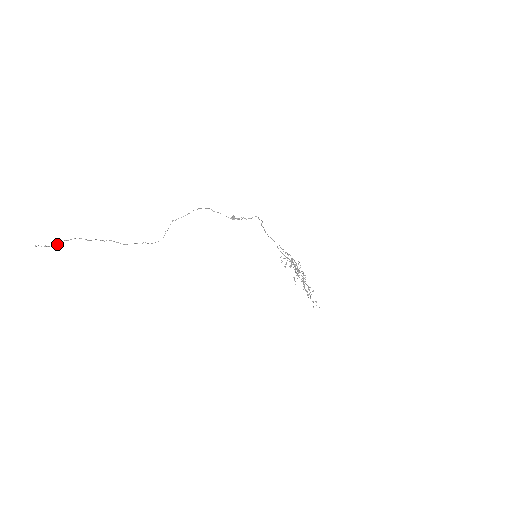
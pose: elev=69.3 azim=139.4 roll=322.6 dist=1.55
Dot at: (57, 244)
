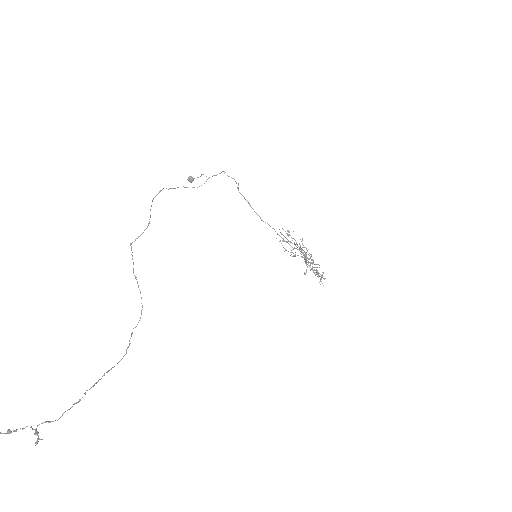
Dot at: occluded
